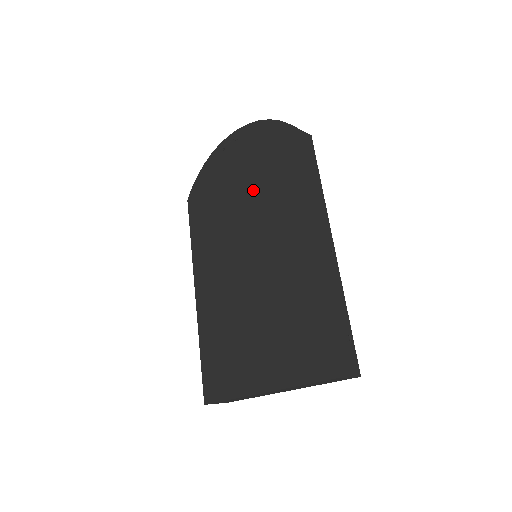
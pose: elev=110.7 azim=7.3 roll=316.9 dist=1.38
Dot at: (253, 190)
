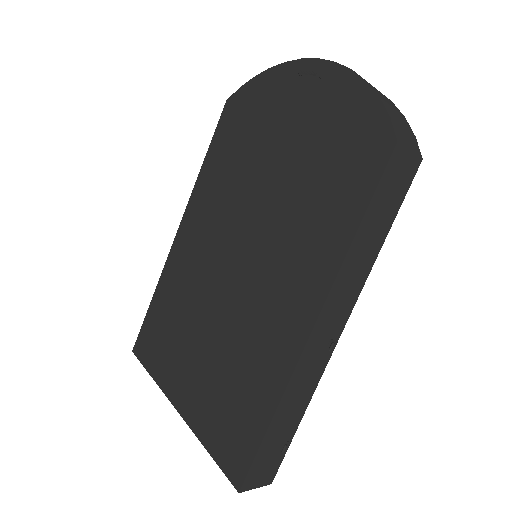
Dot at: (295, 183)
